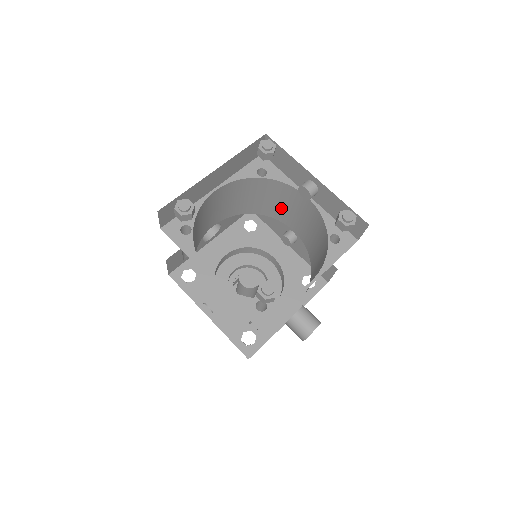
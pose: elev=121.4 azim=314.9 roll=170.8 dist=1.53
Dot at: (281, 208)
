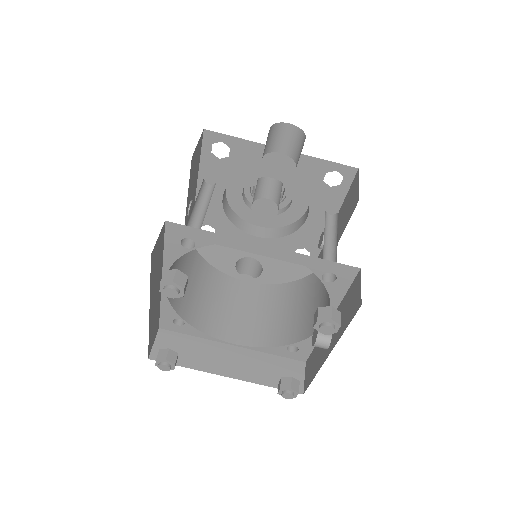
Dot at: occluded
